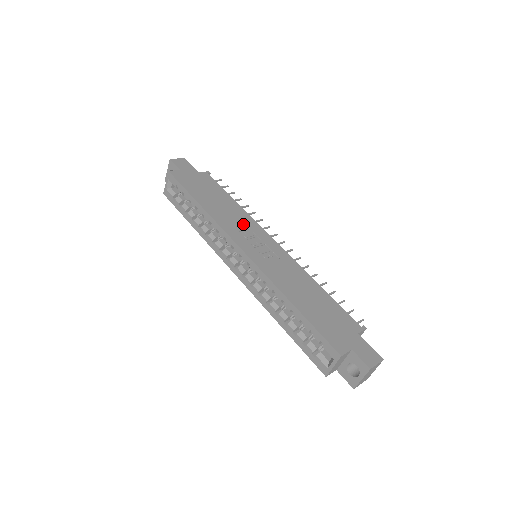
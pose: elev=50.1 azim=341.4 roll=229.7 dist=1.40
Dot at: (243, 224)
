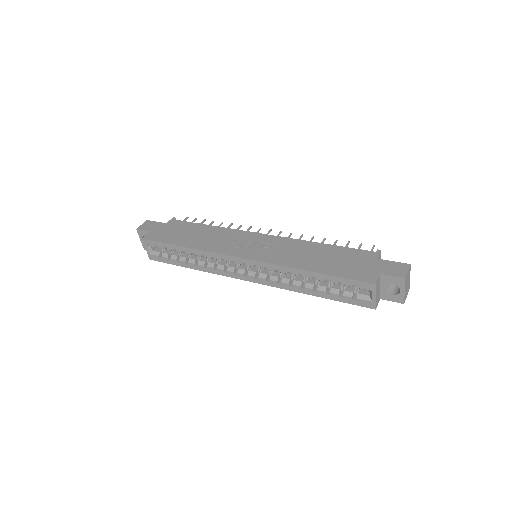
Dot at: (228, 238)
